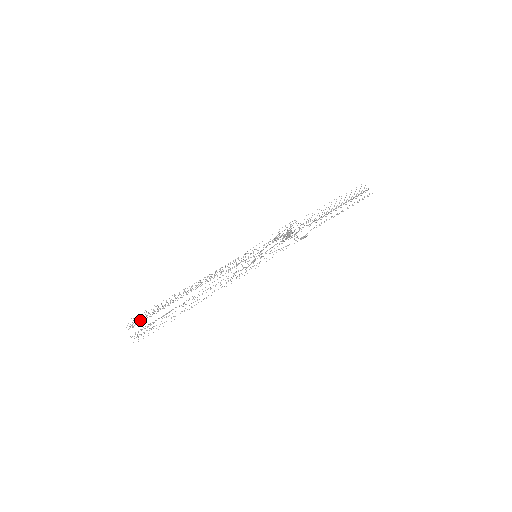
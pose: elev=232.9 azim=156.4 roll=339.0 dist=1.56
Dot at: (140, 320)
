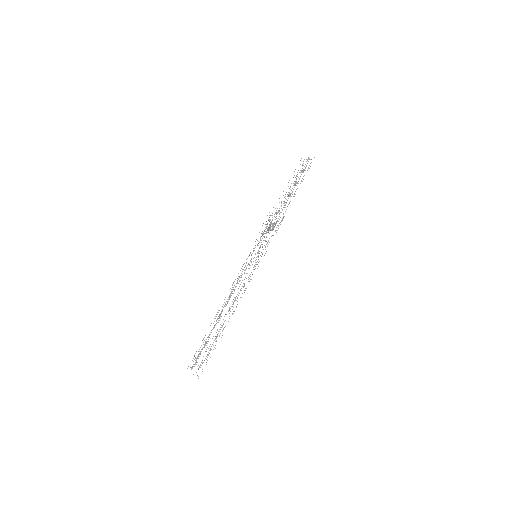
Dot at: (196, 358)
